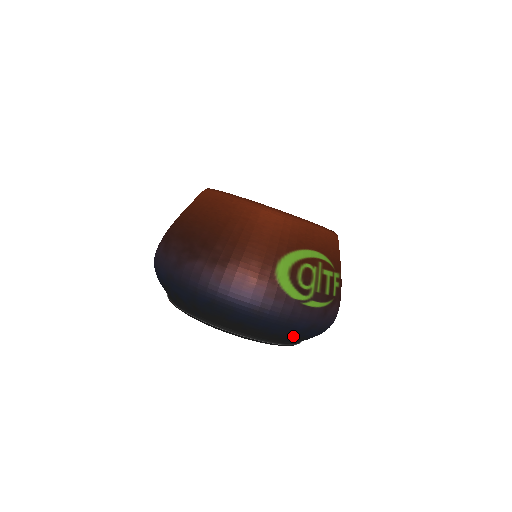
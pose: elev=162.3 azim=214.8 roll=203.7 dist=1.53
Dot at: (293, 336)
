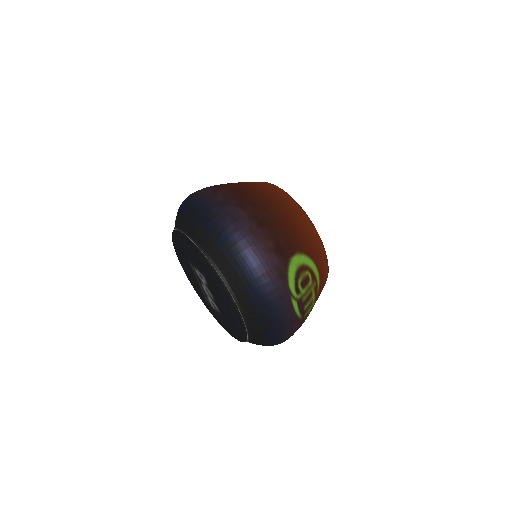
Dot at: (262, 320)
